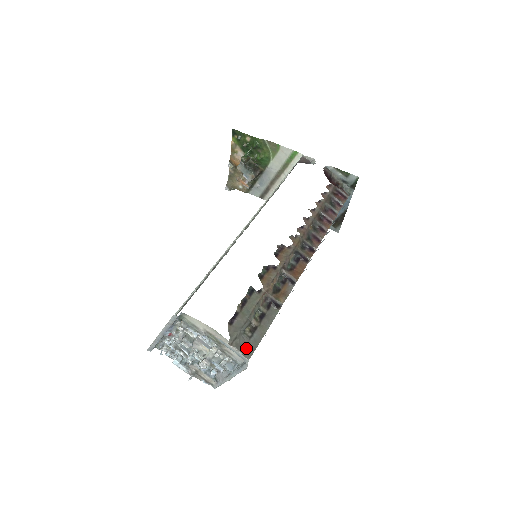
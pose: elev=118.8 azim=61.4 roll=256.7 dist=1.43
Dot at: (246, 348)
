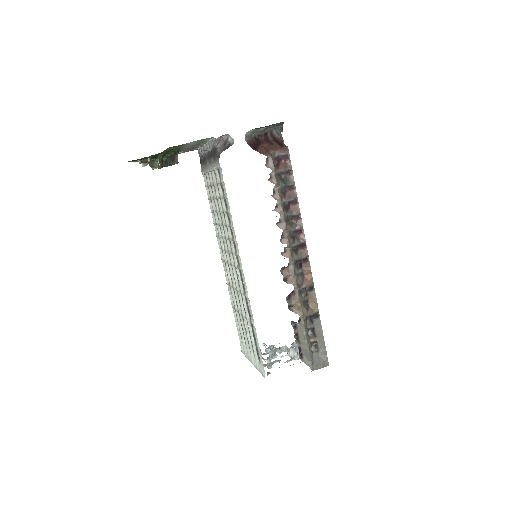
Dot at: (322, 361)
